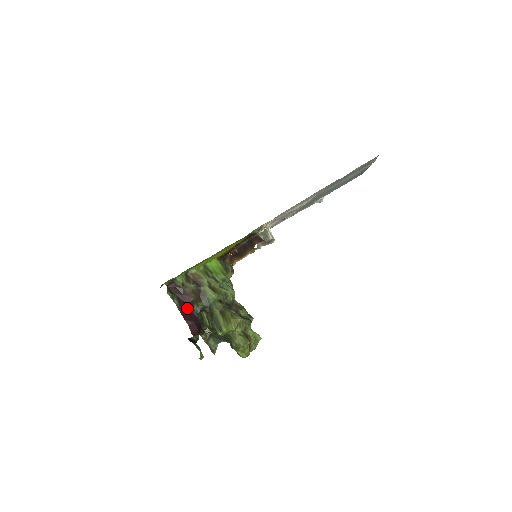
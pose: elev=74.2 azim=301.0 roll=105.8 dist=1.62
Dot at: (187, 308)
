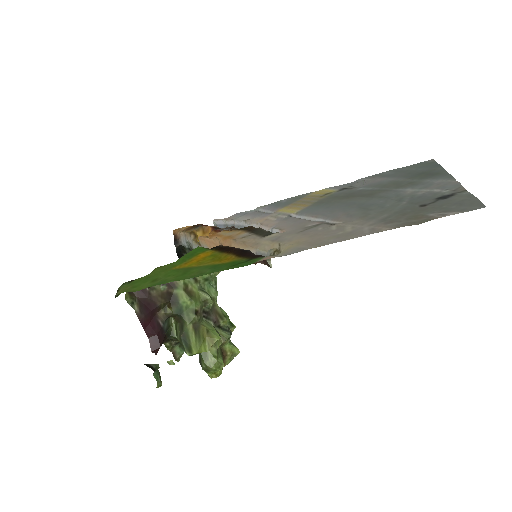
Dot at: (150, 315)
